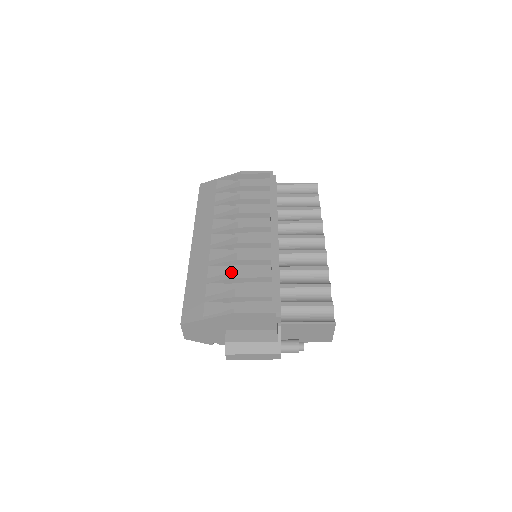
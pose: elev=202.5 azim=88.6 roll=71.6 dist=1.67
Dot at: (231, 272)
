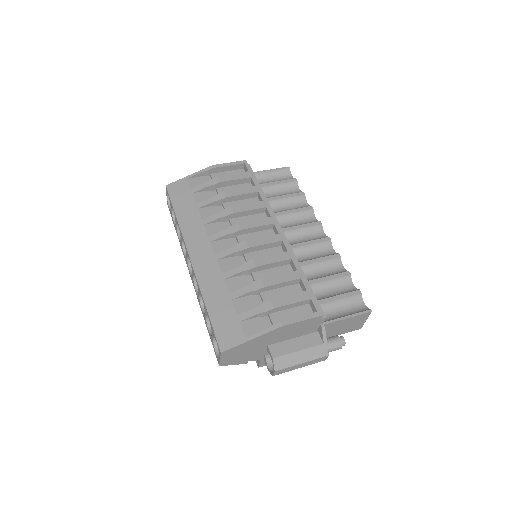
Dot at: (256, 282)
